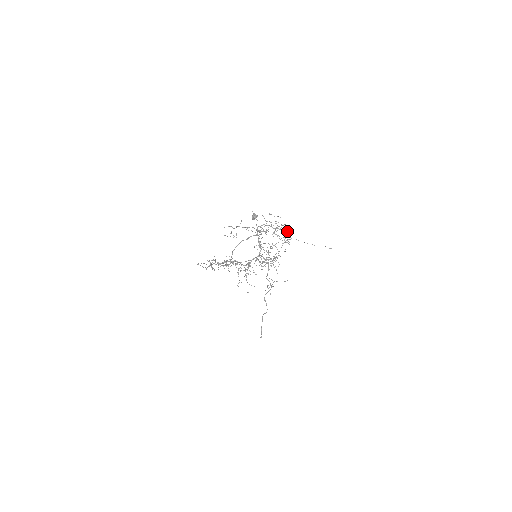
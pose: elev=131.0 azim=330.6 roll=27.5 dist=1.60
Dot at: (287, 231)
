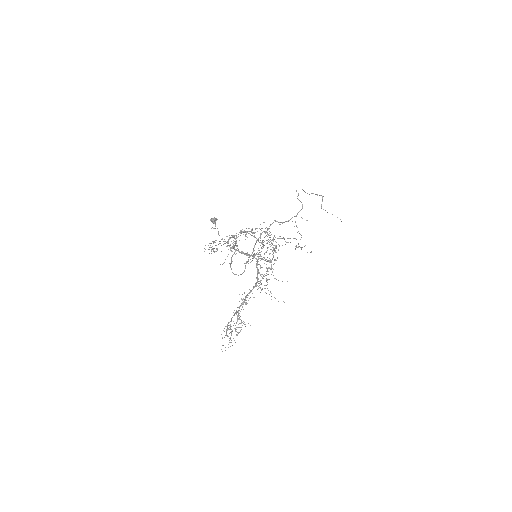
Dot at: occluded
